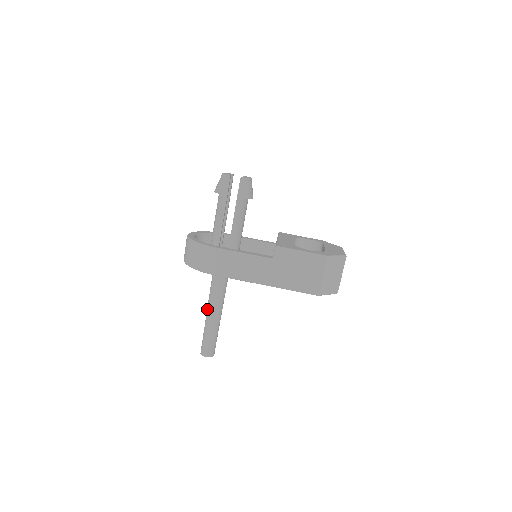
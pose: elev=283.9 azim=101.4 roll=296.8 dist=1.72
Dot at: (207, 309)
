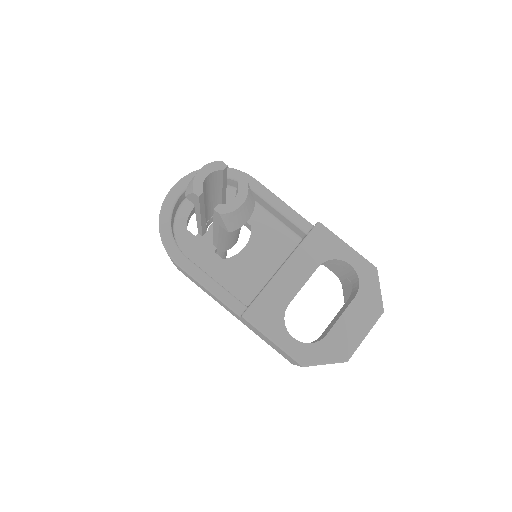
Dot at: occluded
